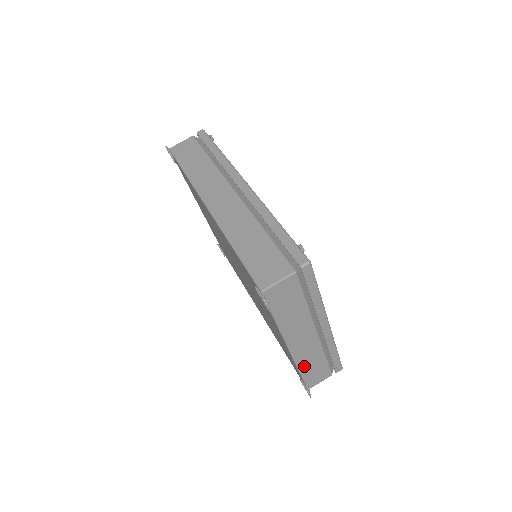
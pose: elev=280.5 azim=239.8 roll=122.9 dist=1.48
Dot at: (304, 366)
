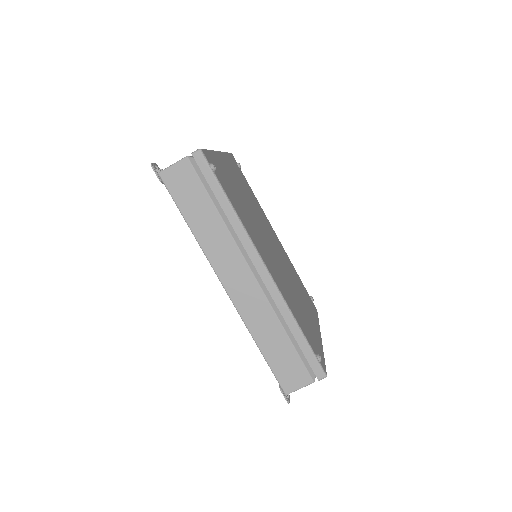
Dot at: occluded
